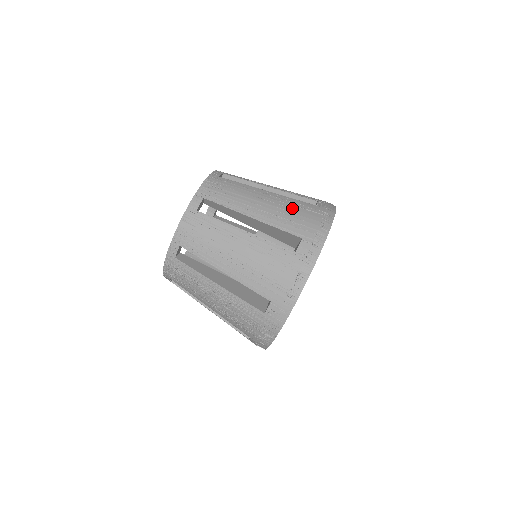
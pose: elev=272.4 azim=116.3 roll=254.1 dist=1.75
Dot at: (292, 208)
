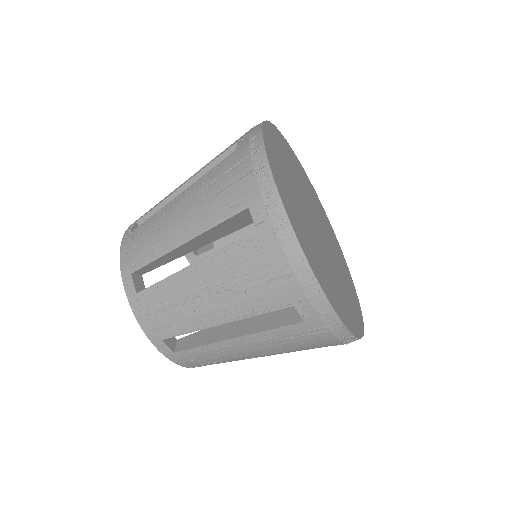
Dot at: (287, 343)
